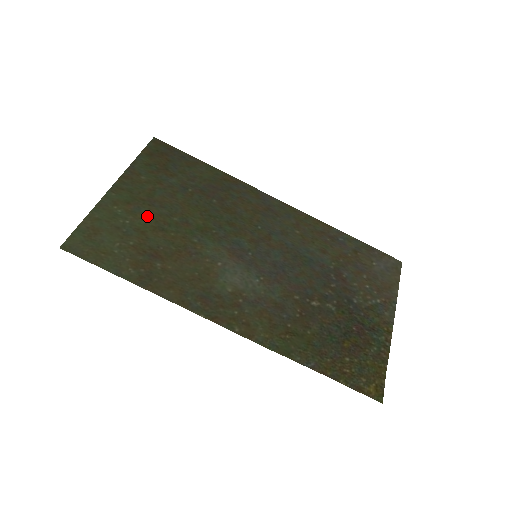
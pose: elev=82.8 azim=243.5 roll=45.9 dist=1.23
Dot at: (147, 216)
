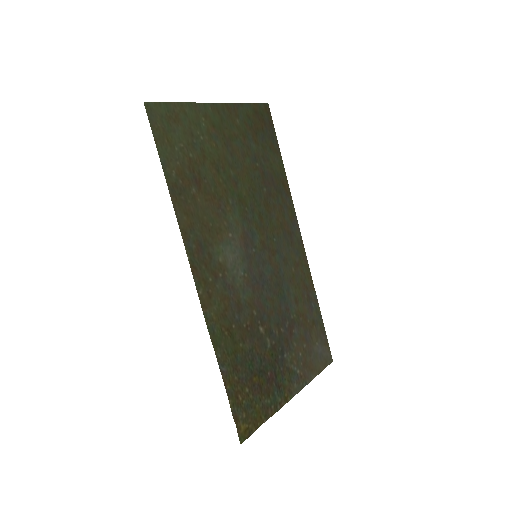
Dot at: (217, 149)
